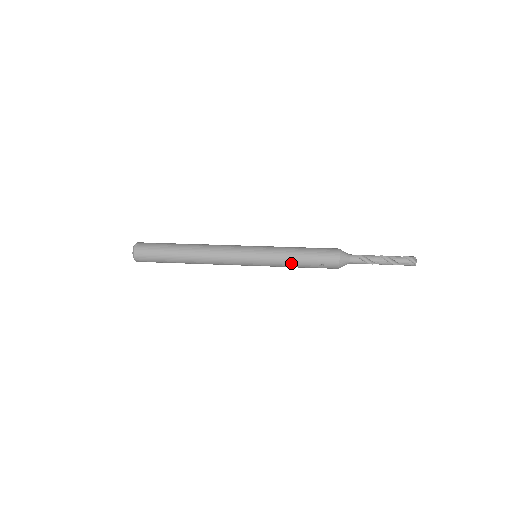
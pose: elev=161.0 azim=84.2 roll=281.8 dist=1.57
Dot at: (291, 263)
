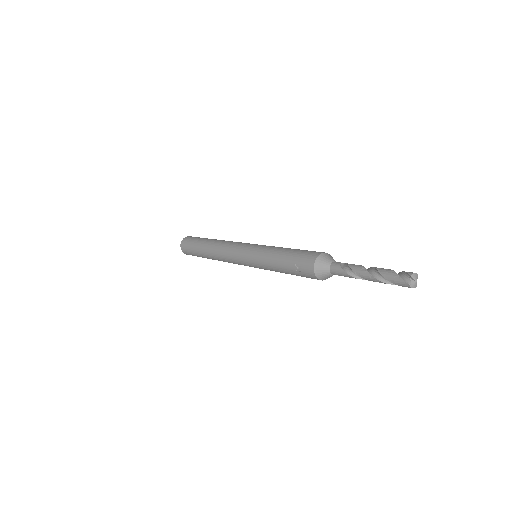
Dot at: (273, 264)
